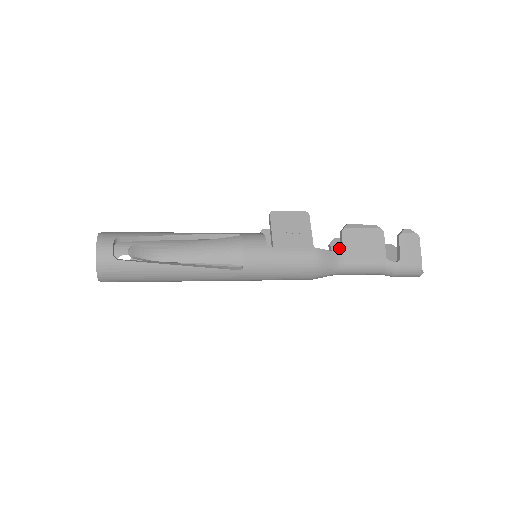
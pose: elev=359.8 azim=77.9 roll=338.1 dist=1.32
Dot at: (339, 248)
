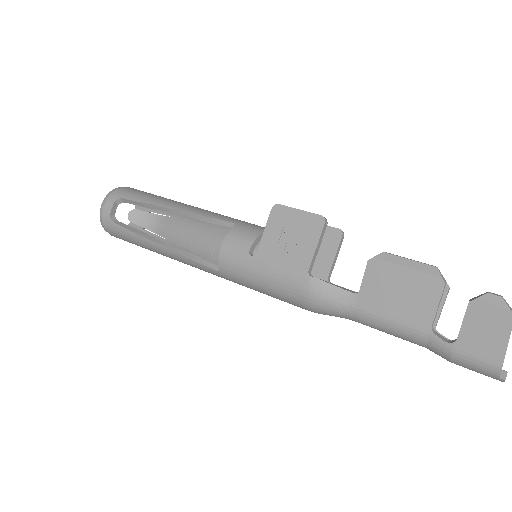
Dot at: occluded
